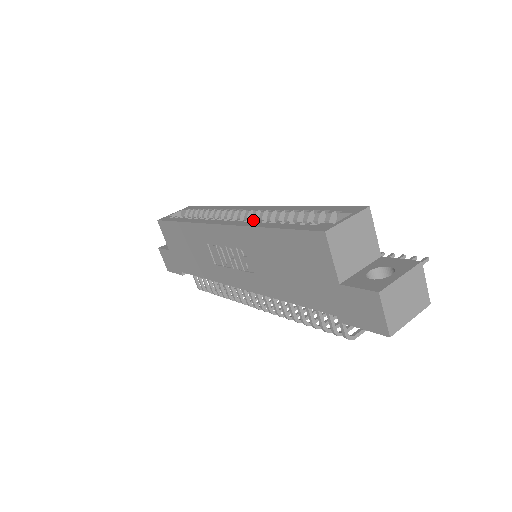
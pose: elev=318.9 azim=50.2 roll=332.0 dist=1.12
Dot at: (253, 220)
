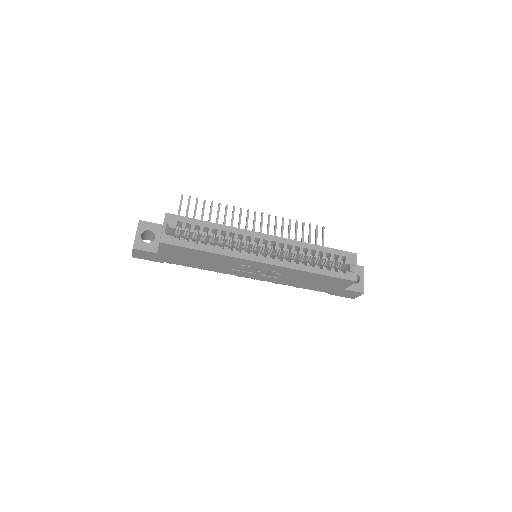
Dot at: (293, 261)
